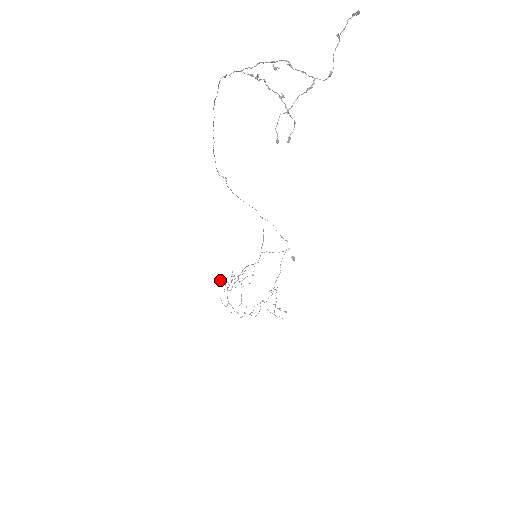
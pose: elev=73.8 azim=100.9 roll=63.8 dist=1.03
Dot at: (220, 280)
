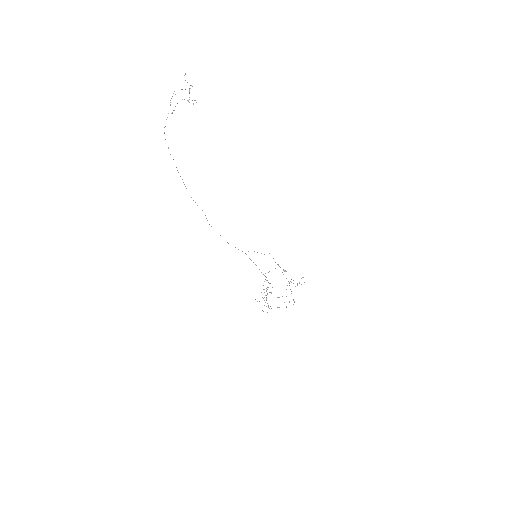
Dot at: occluded
